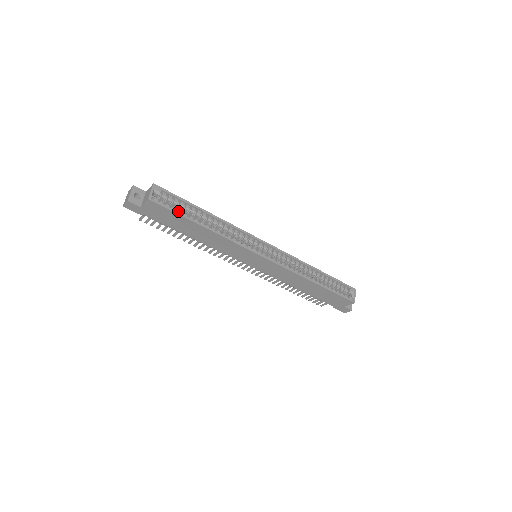
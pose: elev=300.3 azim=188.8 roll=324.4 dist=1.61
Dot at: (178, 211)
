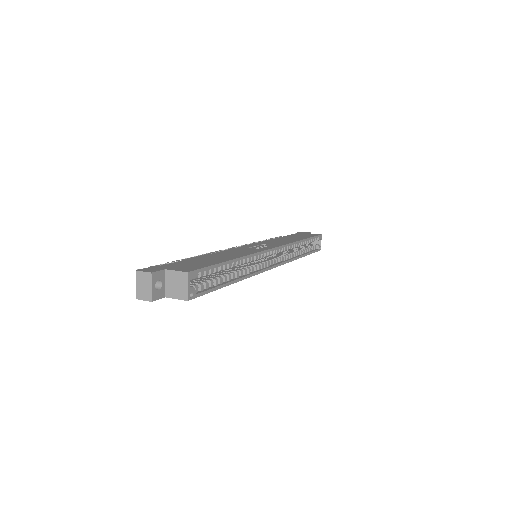
Dot at: (211, 284)
